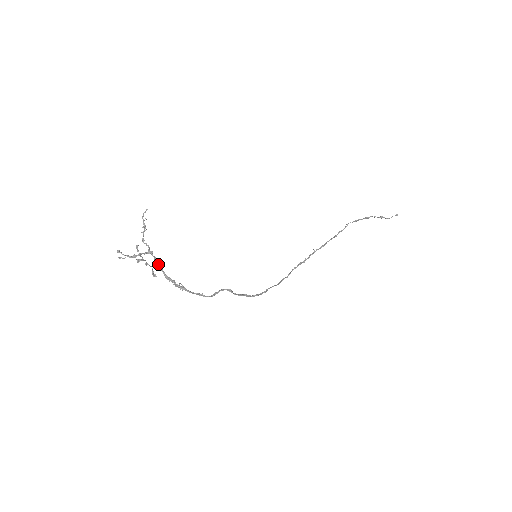
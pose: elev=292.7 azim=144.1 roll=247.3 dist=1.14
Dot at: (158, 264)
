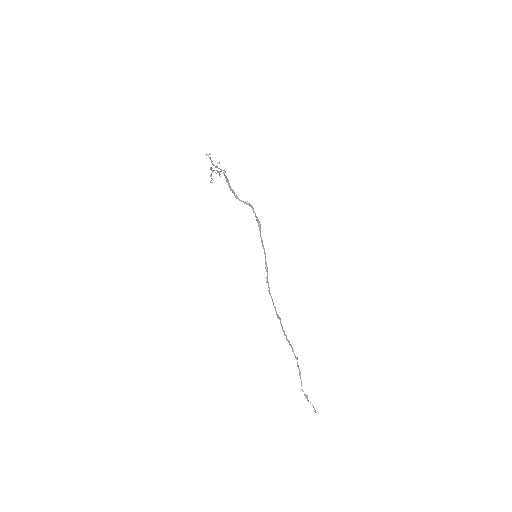
Dot at: (224, 174)
